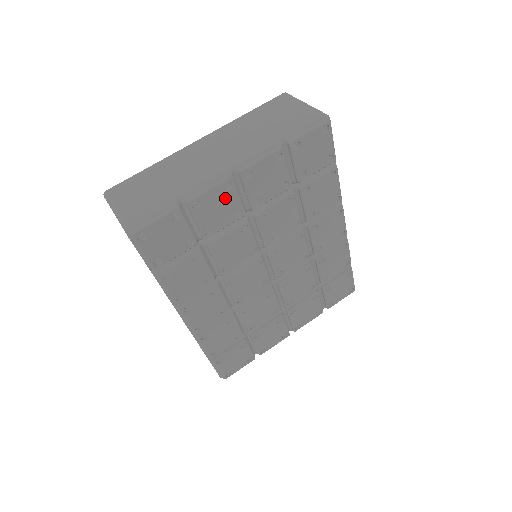
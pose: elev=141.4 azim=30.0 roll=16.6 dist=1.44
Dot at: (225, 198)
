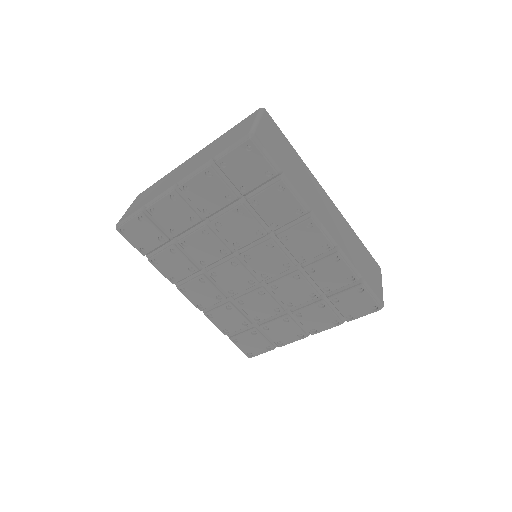
Dot at: (175, 207)
